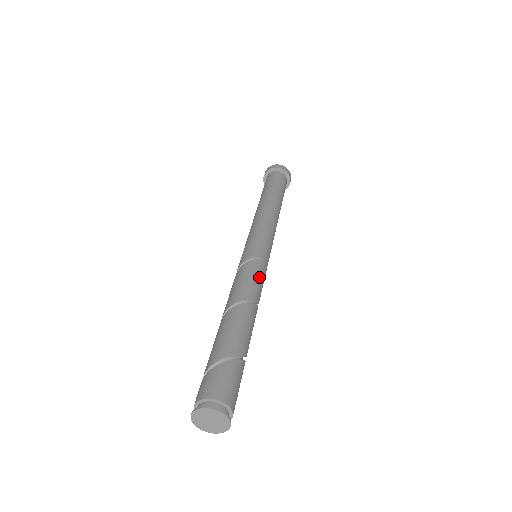
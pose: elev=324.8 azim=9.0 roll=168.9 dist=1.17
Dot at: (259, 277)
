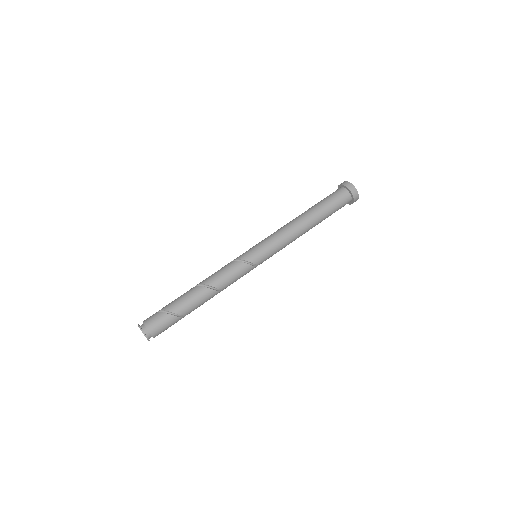
Dot at: (234, 275)
